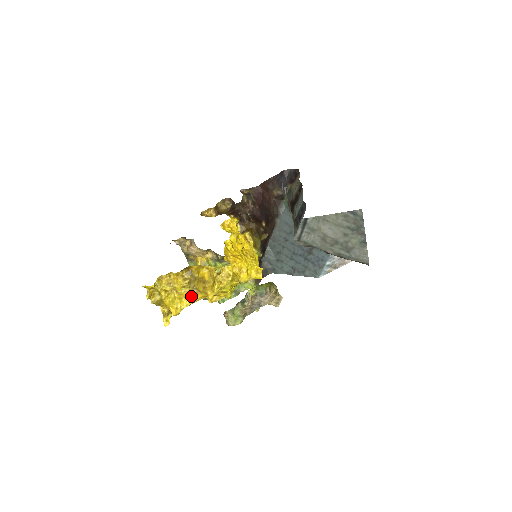
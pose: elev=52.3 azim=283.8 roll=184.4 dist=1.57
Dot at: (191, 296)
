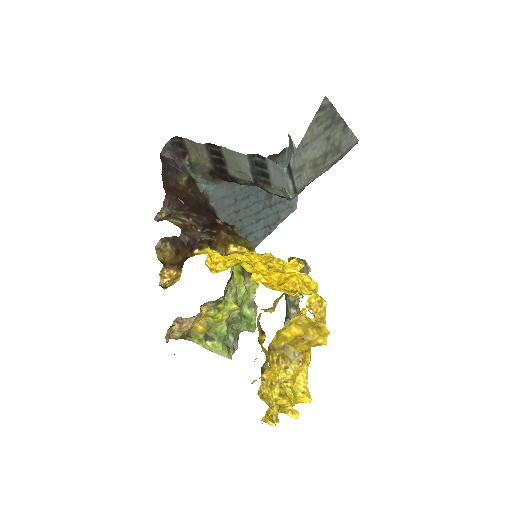
Dot at: (302, 366)
